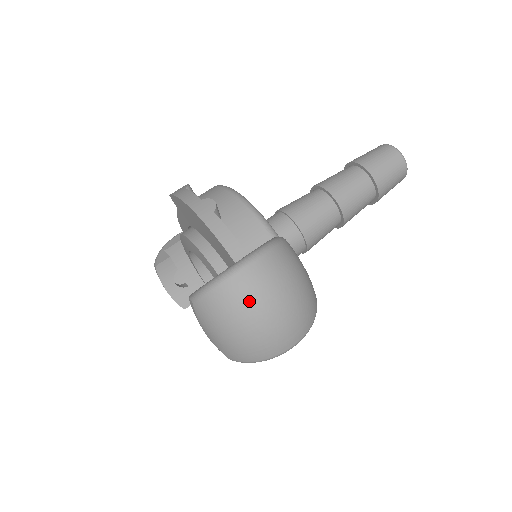
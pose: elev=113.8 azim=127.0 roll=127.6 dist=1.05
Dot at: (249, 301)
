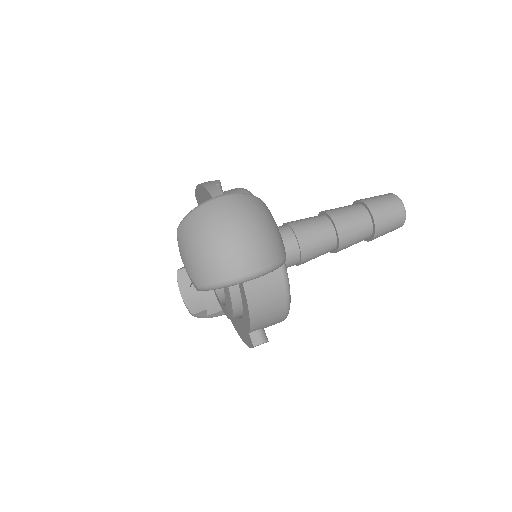
Dot at: (217, 220)
